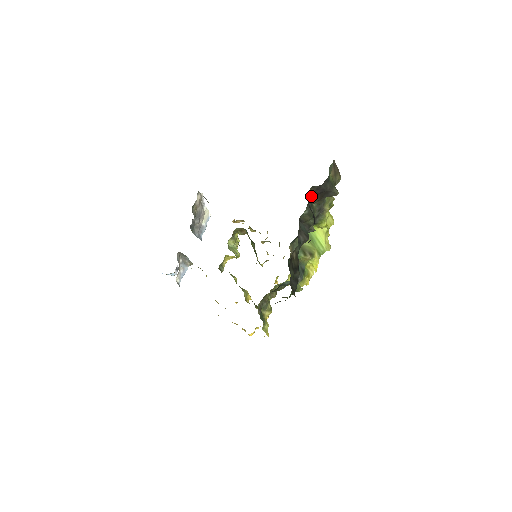
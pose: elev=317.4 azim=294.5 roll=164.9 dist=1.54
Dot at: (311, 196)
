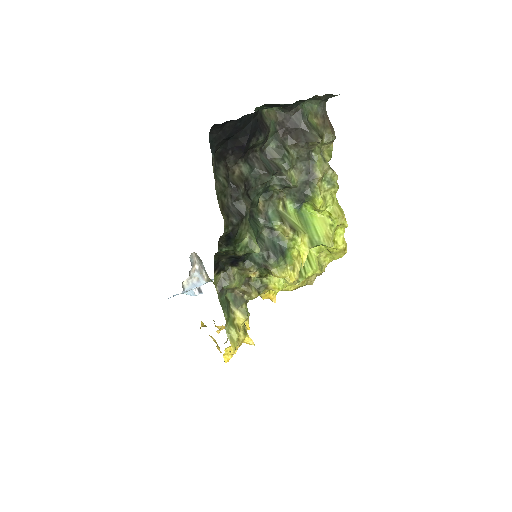
Dot at: (280, 127)
